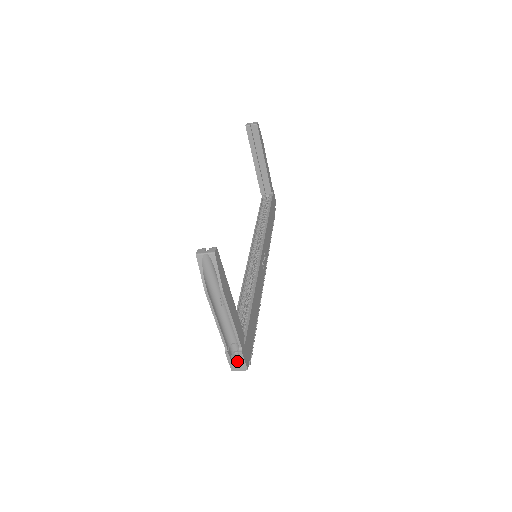
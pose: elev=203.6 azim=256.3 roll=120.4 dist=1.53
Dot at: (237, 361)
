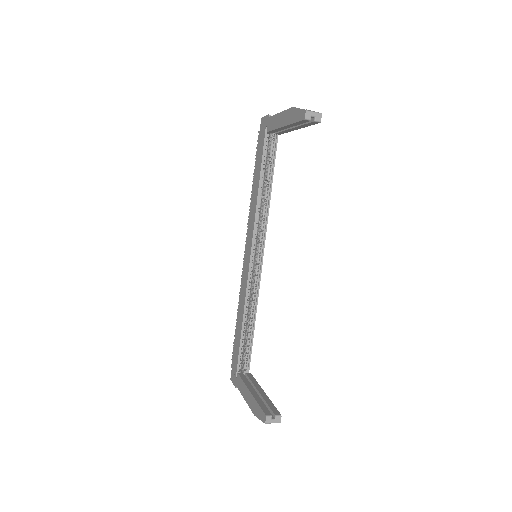
Dot at: occluded
